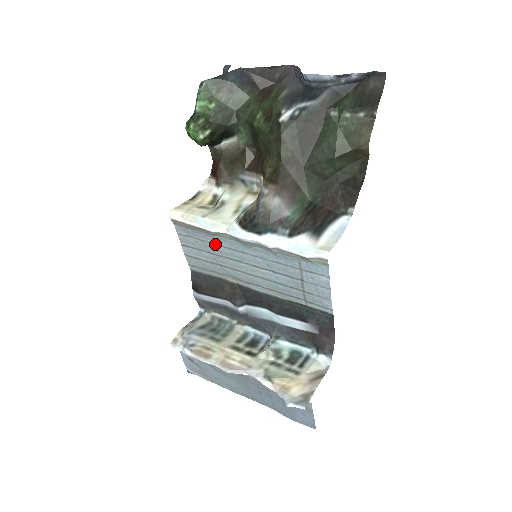
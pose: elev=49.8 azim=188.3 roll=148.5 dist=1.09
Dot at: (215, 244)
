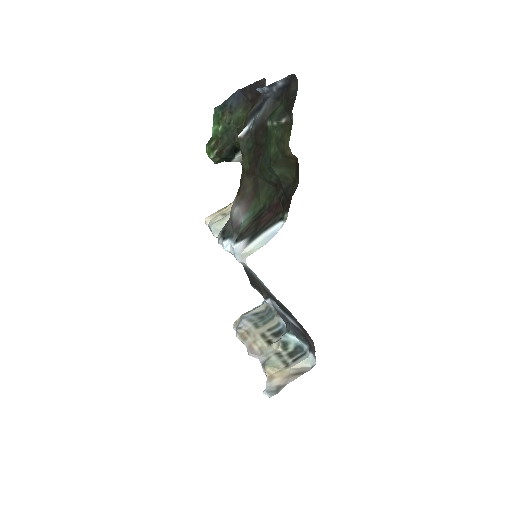
Dot at: occluded
